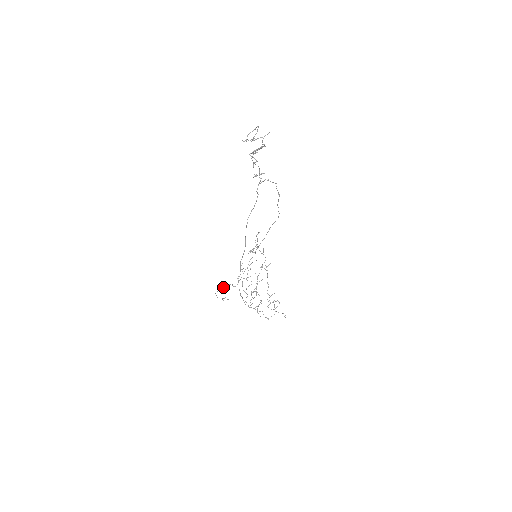
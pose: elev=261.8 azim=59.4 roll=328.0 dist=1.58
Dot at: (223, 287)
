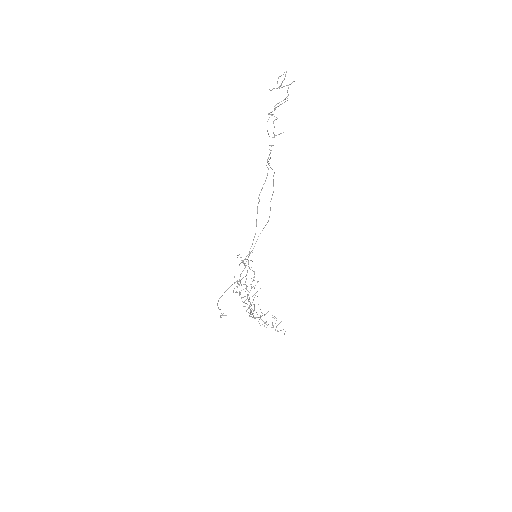
Dot at: occluded
